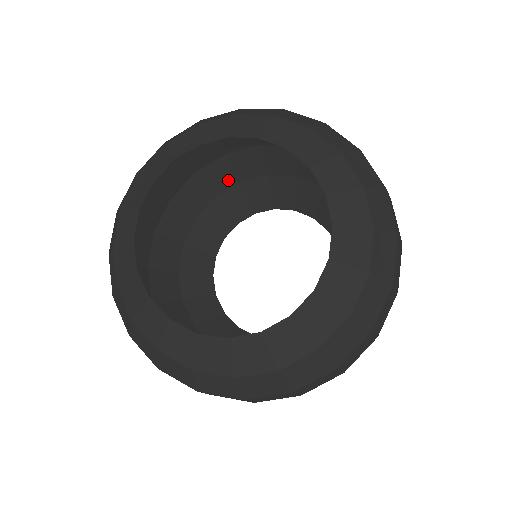
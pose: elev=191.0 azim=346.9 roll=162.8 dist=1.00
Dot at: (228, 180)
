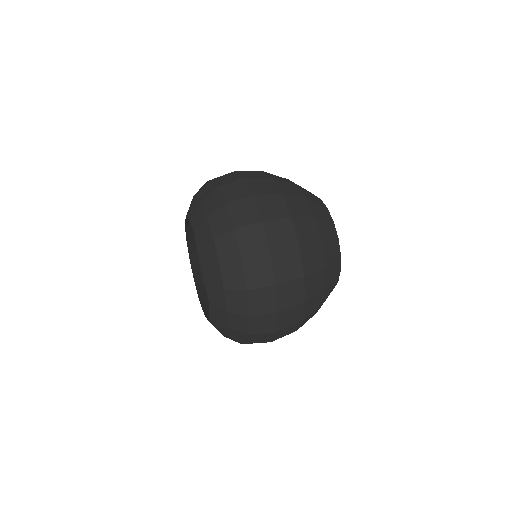
Dot at: occluded
